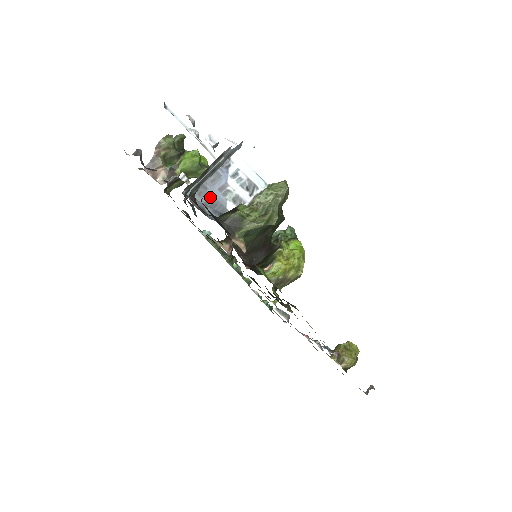
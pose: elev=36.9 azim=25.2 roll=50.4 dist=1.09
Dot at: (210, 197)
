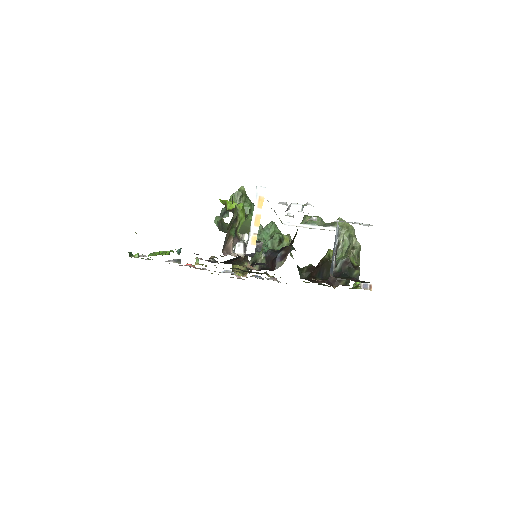
Dot at: occluded
